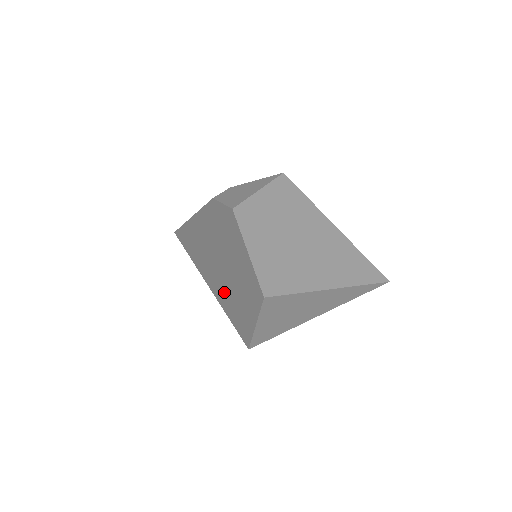
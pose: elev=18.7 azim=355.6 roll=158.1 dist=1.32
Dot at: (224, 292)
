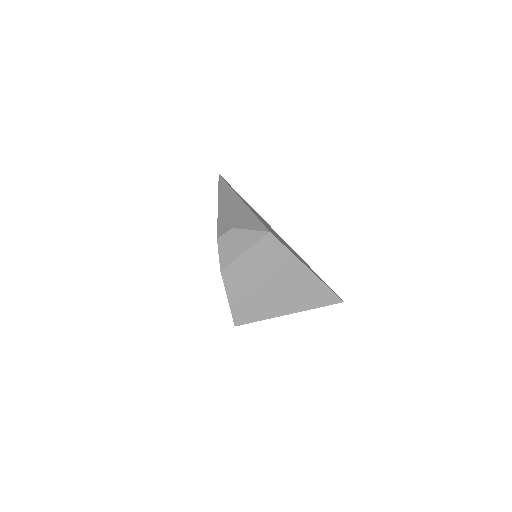
Dot at: occluded
